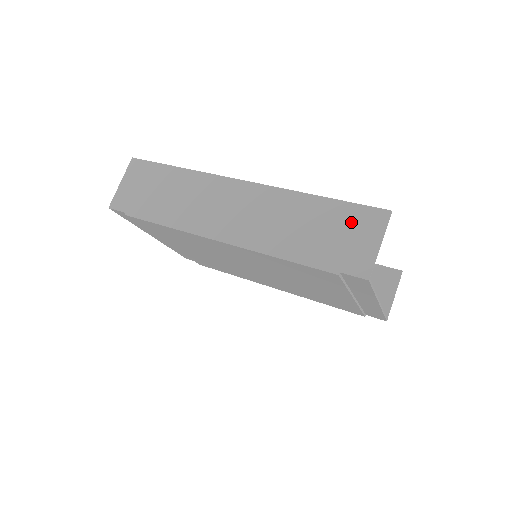
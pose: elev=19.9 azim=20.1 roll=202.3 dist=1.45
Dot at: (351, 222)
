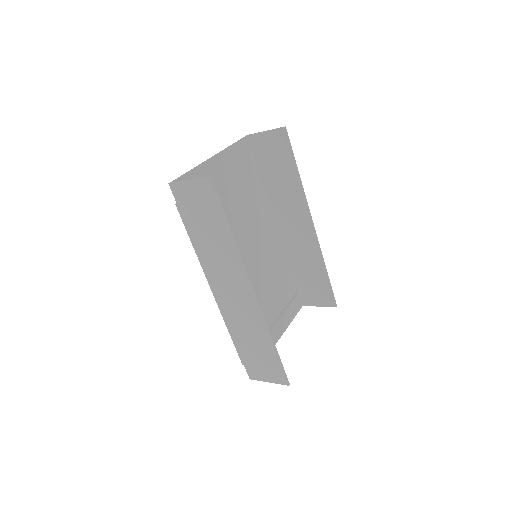
Dot at: (271, 367)
